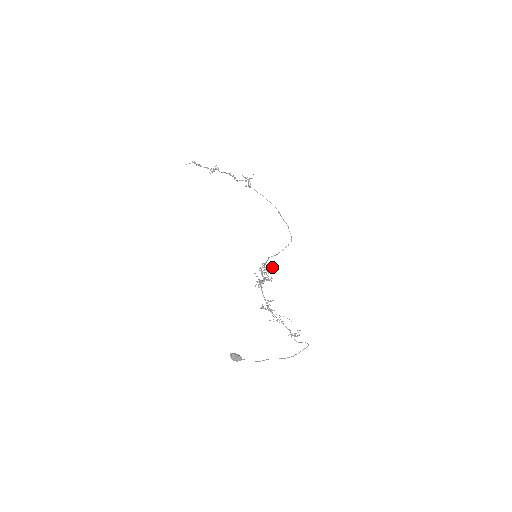
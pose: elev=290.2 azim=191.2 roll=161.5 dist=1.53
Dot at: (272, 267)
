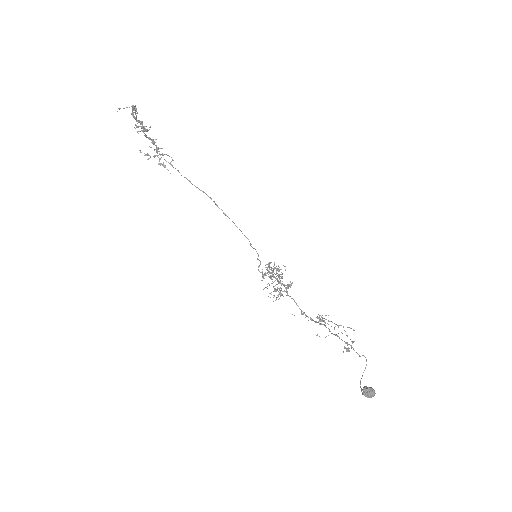
Dot at: (269, 271)
